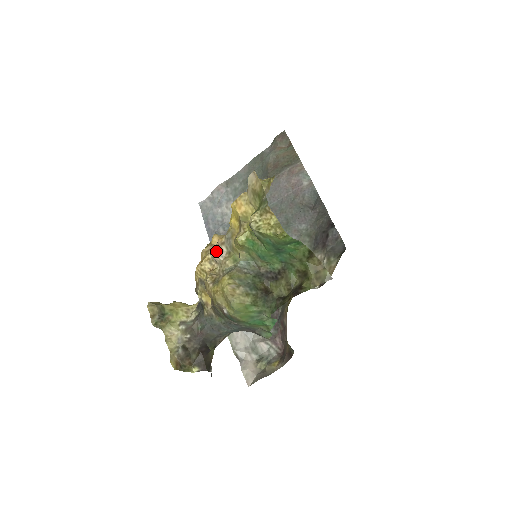
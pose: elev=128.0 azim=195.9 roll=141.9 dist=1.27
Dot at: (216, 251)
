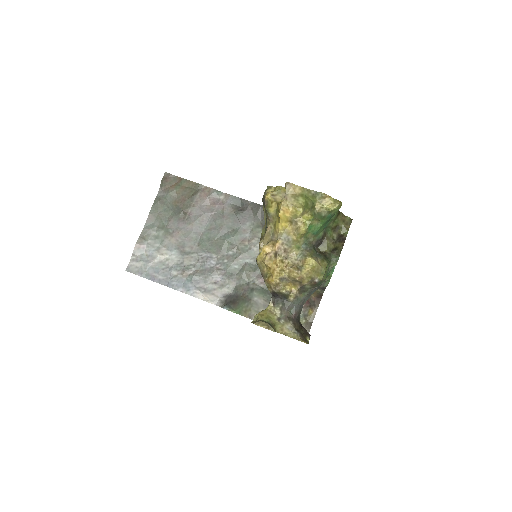
Dot at: (283, 251)
